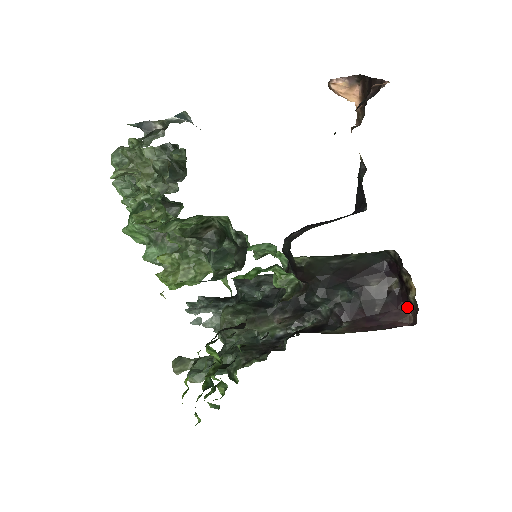
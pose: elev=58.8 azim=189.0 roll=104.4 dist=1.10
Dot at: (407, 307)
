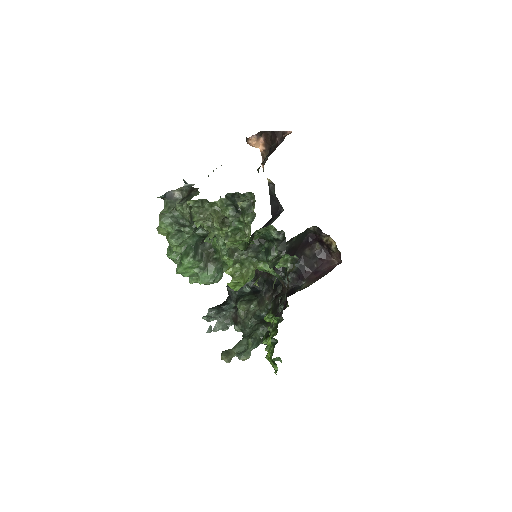
Dot at: (330, 256)
